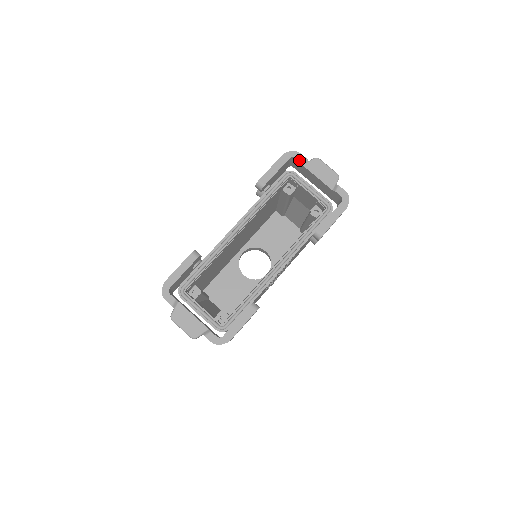
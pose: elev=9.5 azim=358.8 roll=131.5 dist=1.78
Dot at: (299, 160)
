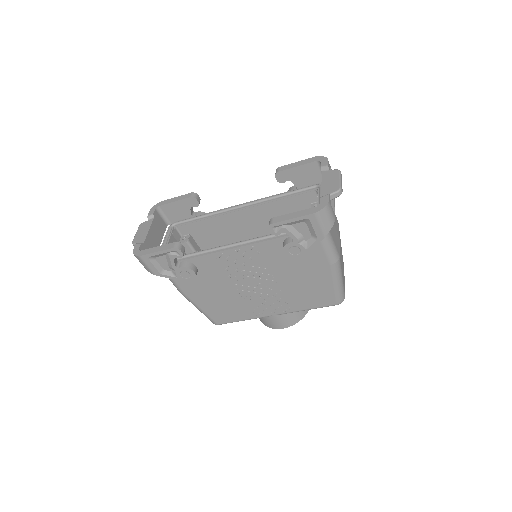
Dot at: (321, 164)
